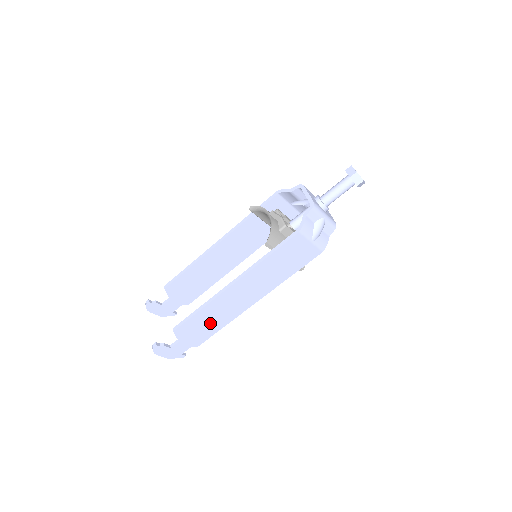
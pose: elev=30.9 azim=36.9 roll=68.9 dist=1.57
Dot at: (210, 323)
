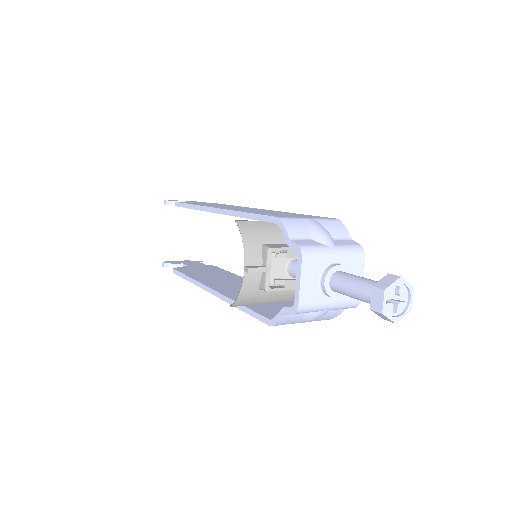
Dot at: occluded
